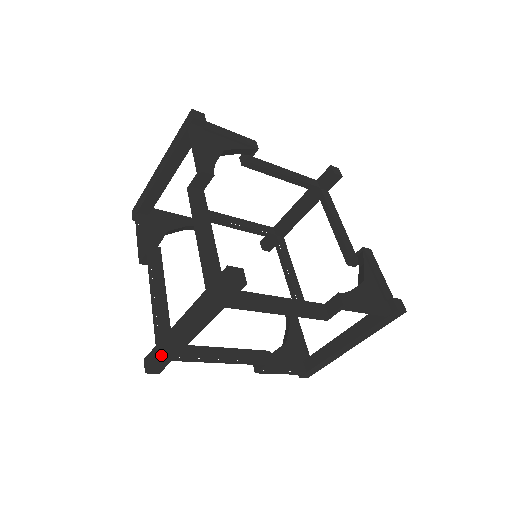
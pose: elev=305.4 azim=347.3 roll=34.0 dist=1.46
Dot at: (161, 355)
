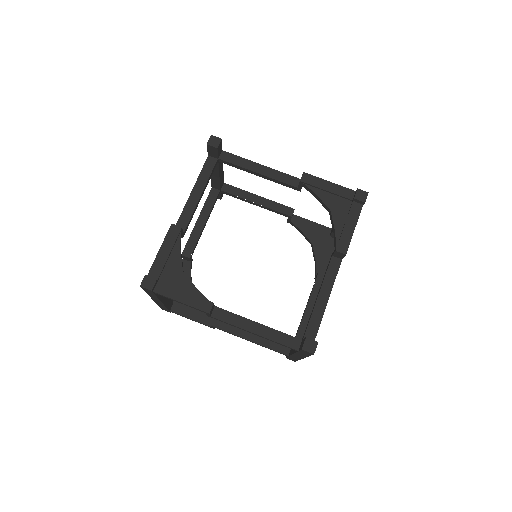
Dot at: occluded
